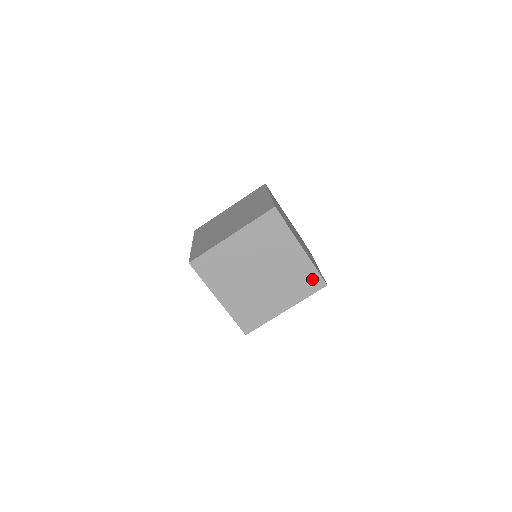
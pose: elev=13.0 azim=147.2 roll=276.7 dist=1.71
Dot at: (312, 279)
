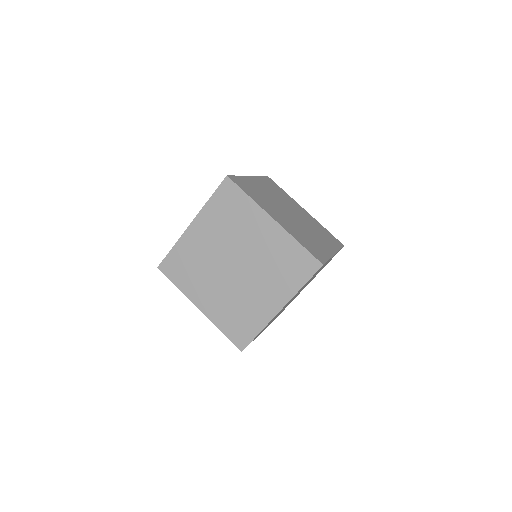
Dot at: (300, 260)
